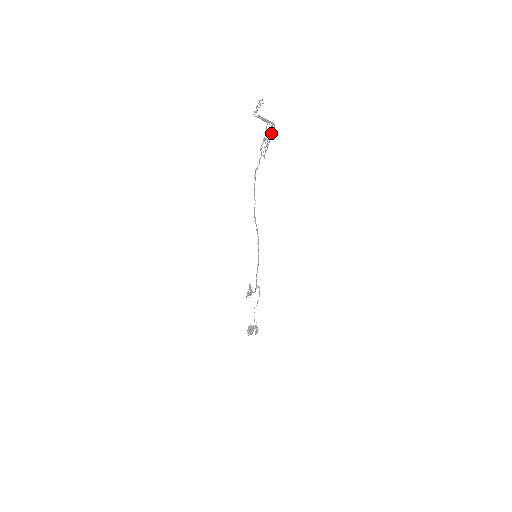
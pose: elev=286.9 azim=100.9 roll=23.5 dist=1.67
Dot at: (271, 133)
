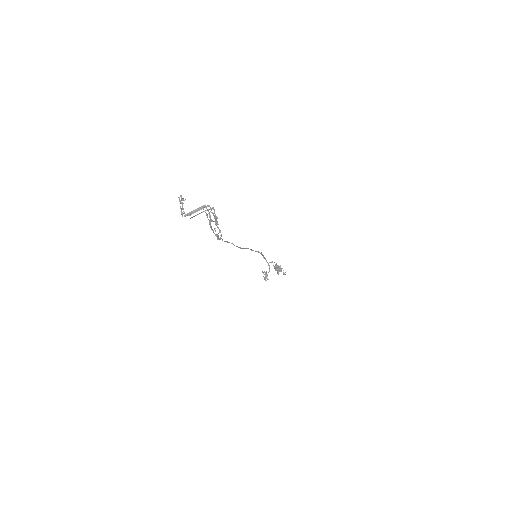
Dot at: (214, 218)
